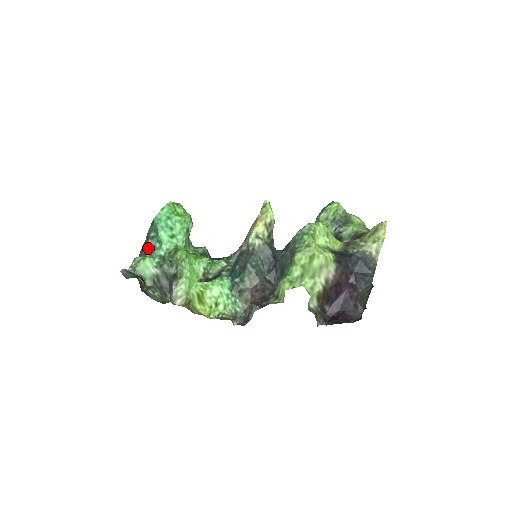
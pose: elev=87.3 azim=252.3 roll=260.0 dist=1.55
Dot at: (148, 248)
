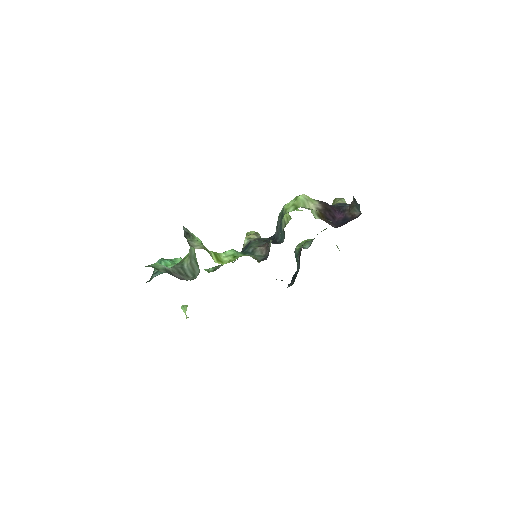
Dot at: occluded
